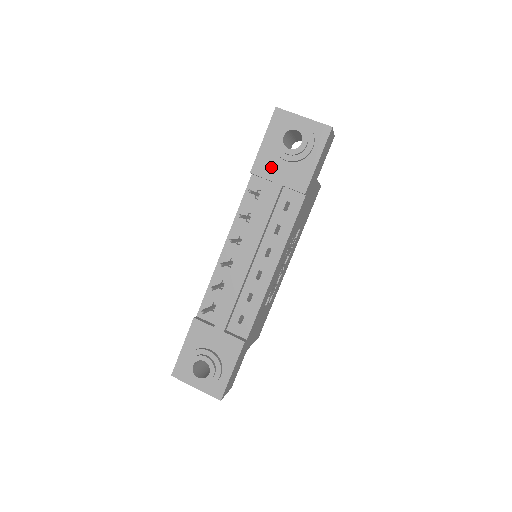
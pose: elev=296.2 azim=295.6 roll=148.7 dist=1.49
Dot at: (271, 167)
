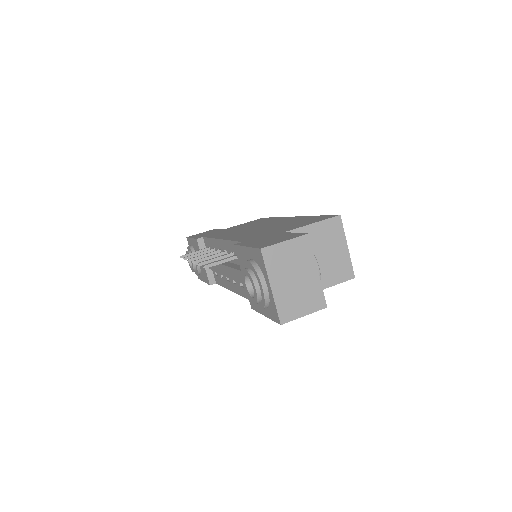
Dot at: (243, 266)
